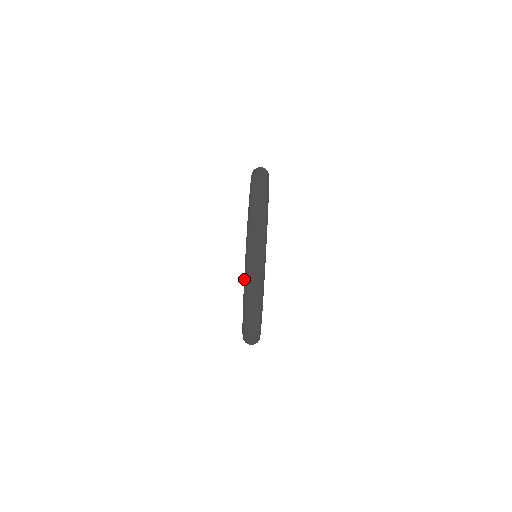
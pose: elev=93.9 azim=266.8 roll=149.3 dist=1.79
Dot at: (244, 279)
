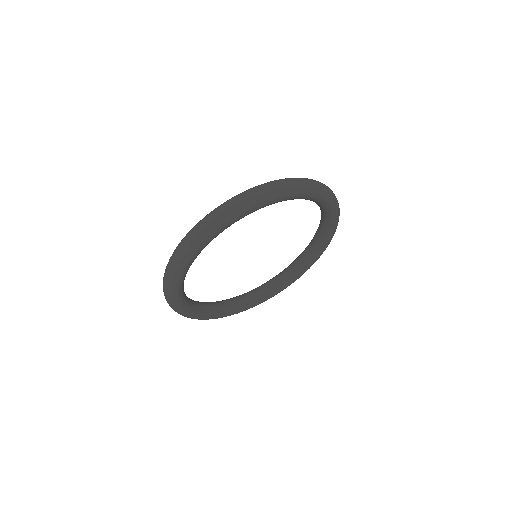
Dot at: occluded
